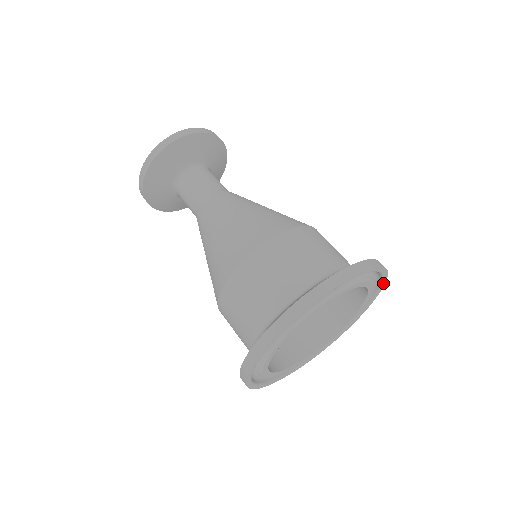
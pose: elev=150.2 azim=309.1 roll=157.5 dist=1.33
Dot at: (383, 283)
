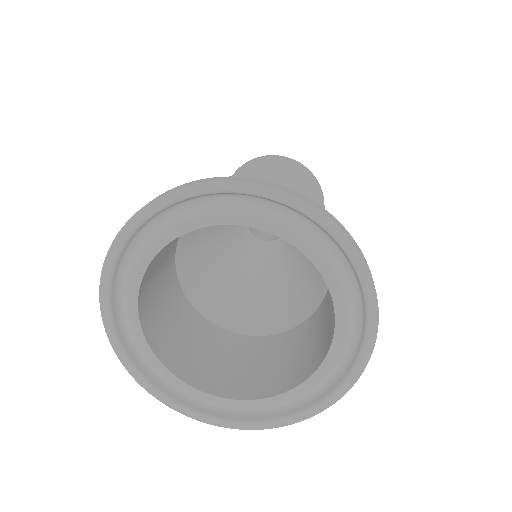
Dot at: (369, 290)
